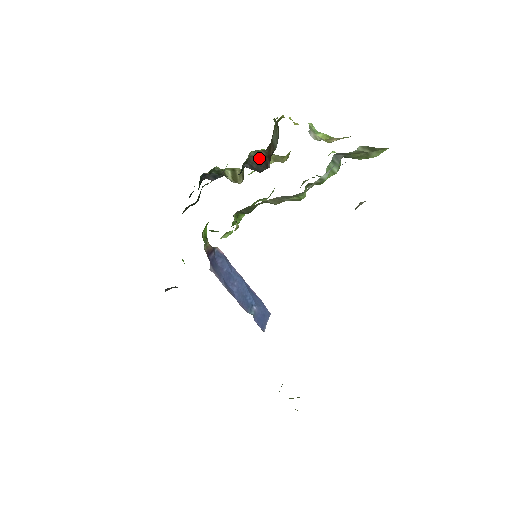
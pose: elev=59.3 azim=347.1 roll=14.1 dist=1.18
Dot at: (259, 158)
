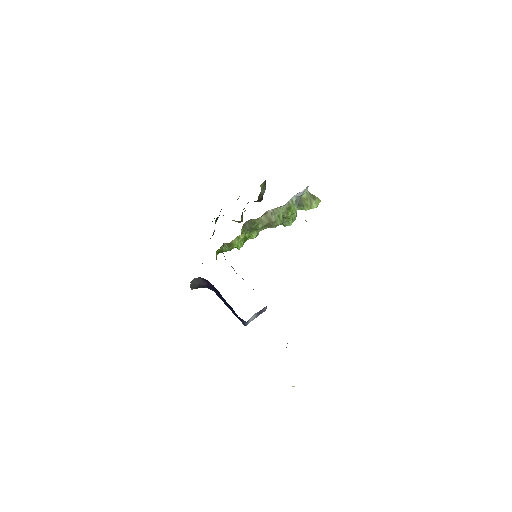
Dot at: occluded
